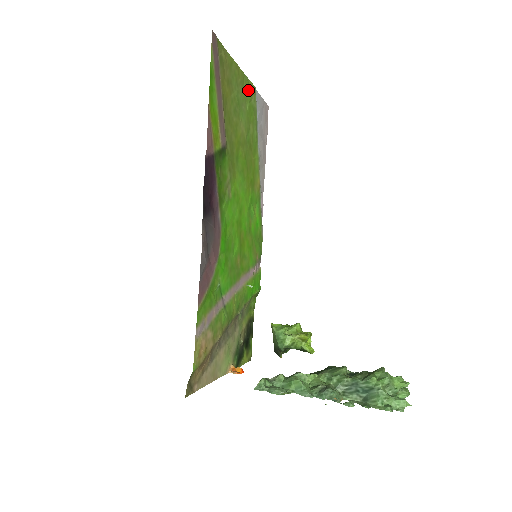
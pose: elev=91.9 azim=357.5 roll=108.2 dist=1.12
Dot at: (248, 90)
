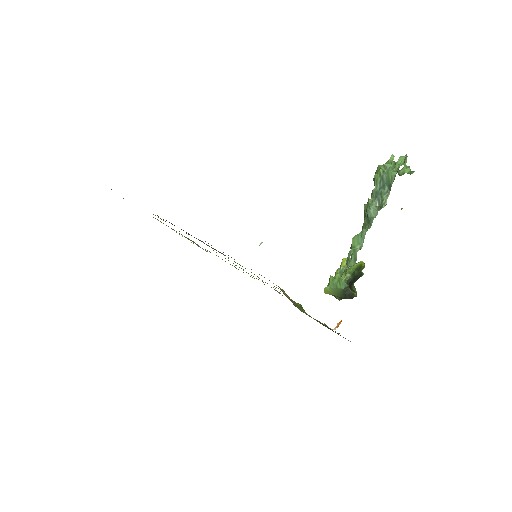
Dot at: occluded
